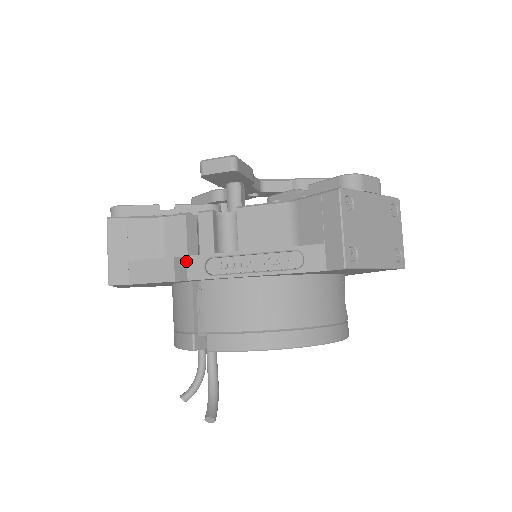
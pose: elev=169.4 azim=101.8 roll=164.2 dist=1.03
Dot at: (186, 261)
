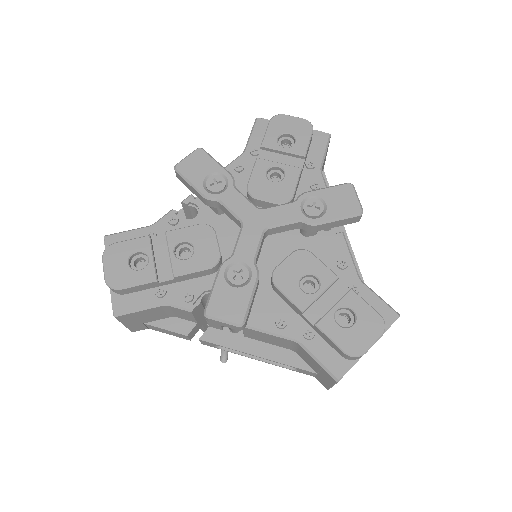
Dot at: (196, 325)
